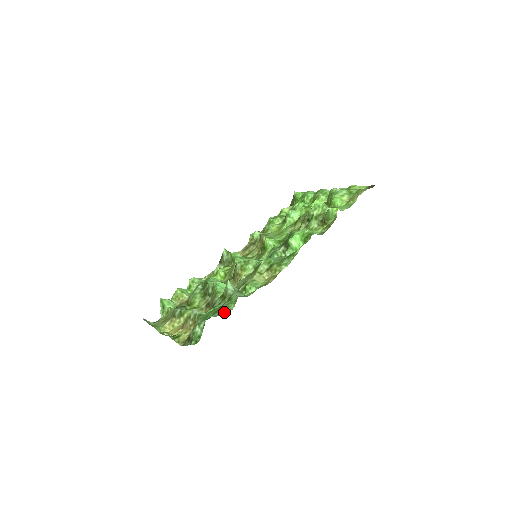
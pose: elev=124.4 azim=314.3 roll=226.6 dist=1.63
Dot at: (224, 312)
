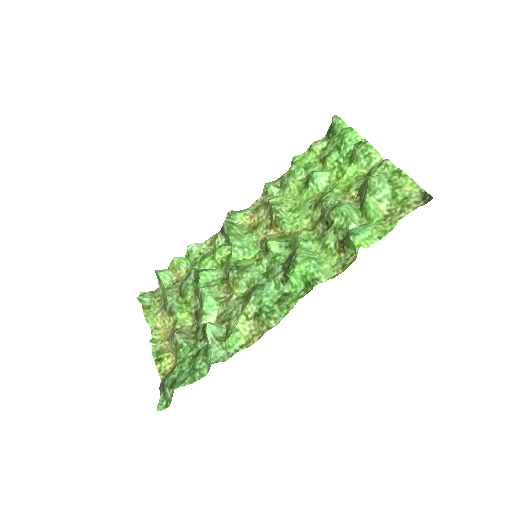
Dot at: (196, 378)
